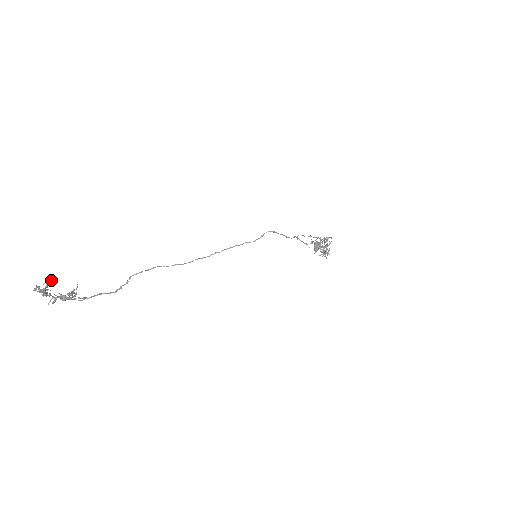
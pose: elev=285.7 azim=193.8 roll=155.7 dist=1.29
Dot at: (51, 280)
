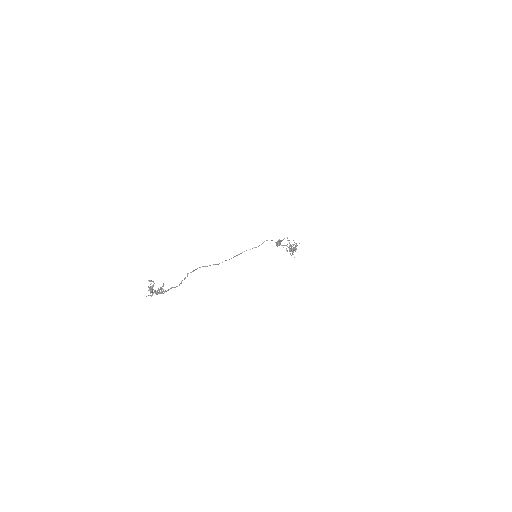
Dot at: (152, 281)
